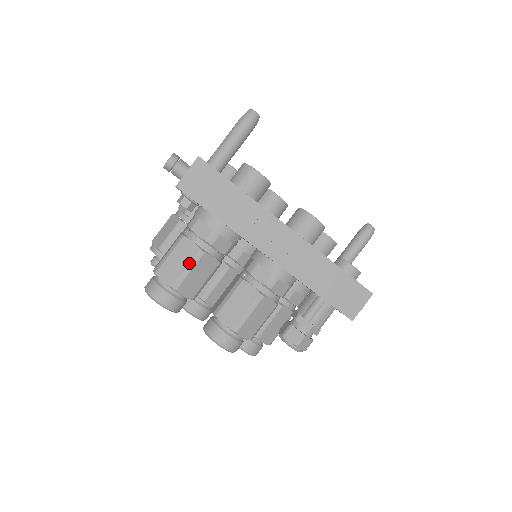
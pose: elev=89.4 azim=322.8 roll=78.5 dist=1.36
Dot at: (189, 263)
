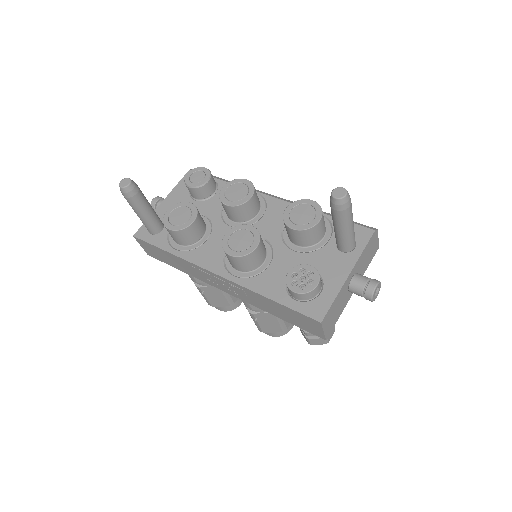
Dot at: occluded
